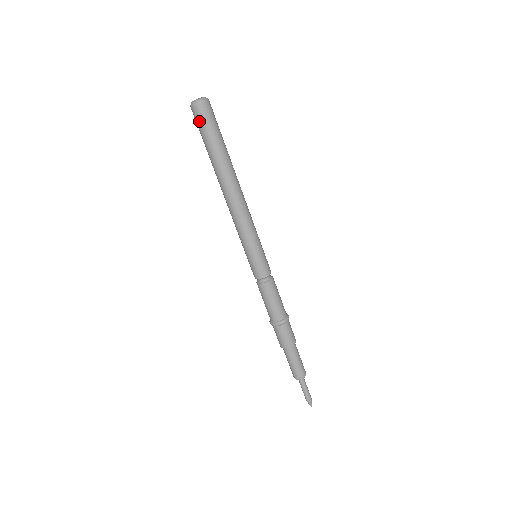
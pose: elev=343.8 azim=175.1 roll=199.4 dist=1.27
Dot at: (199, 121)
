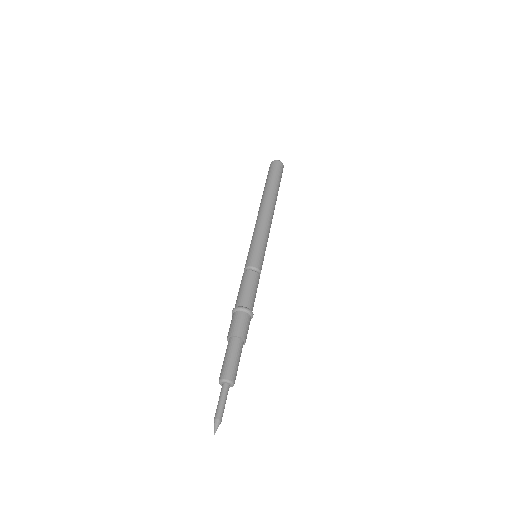
Dot at: (277, 168)
